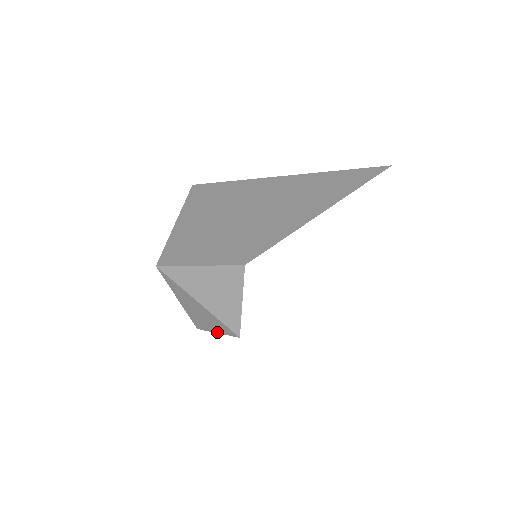
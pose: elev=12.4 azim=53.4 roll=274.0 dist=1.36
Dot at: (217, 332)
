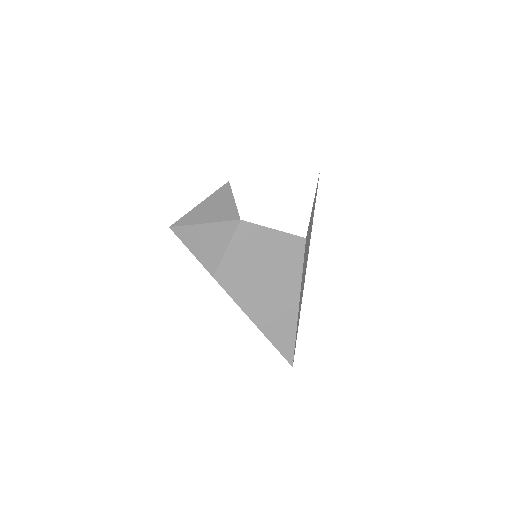
Dot at: (226, 247)
